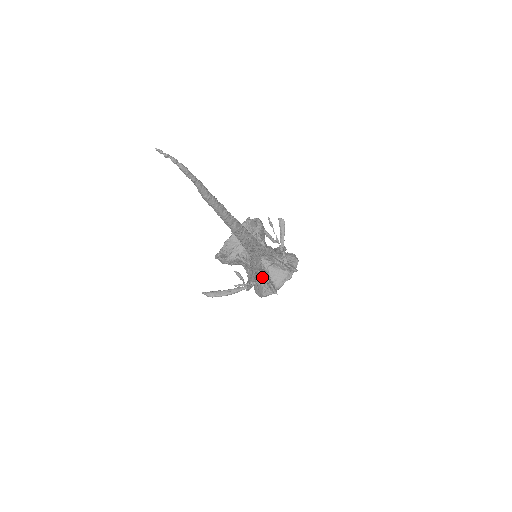
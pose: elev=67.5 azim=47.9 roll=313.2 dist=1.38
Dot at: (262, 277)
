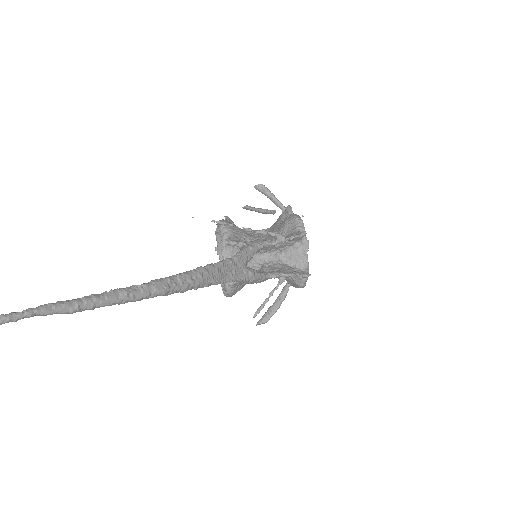
Dot at: (274, 278)
